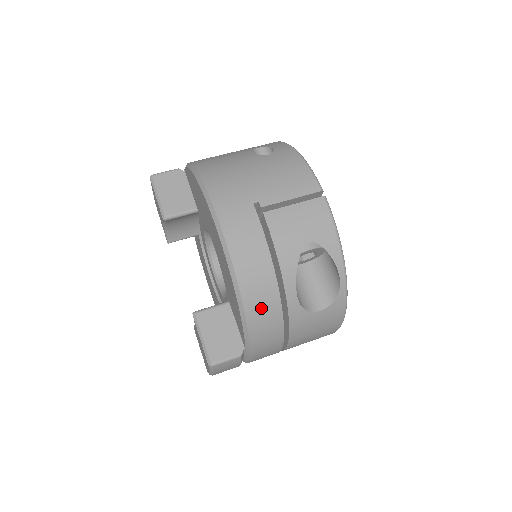
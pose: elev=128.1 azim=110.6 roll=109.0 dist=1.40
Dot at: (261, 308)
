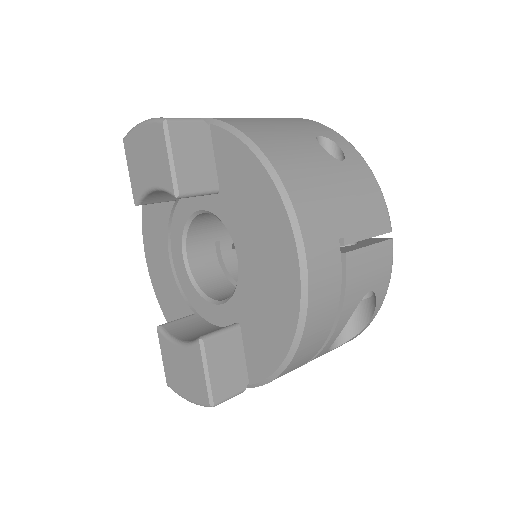
Dot at: (303, 357)
